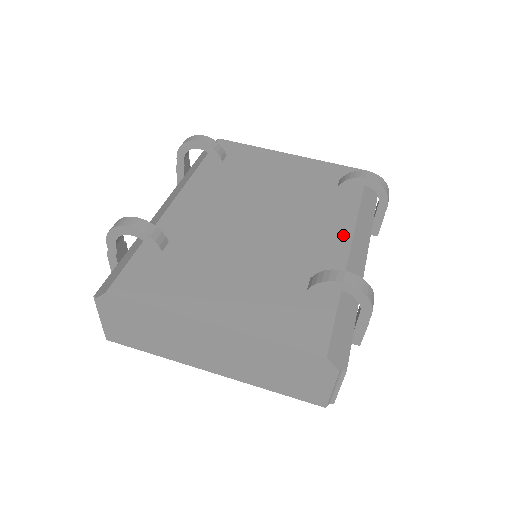
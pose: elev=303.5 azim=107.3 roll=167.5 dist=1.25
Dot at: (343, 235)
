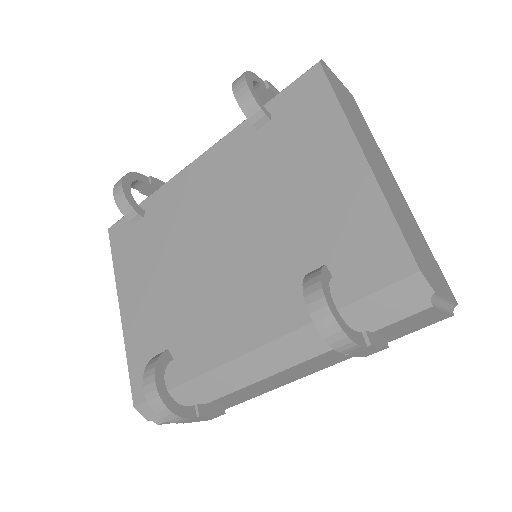
Dot at: (256, 334)
